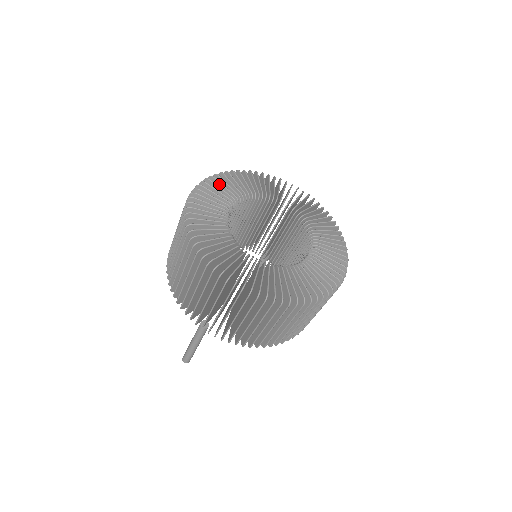
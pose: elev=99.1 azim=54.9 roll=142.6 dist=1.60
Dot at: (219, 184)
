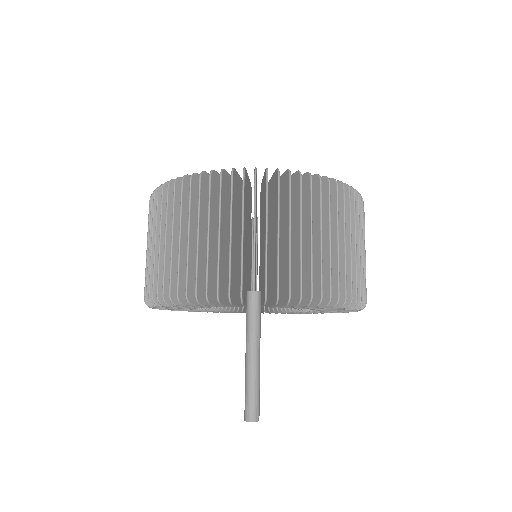
Dot at: occluded
